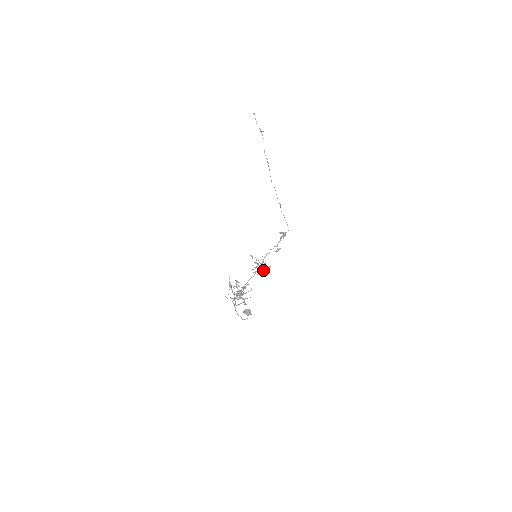
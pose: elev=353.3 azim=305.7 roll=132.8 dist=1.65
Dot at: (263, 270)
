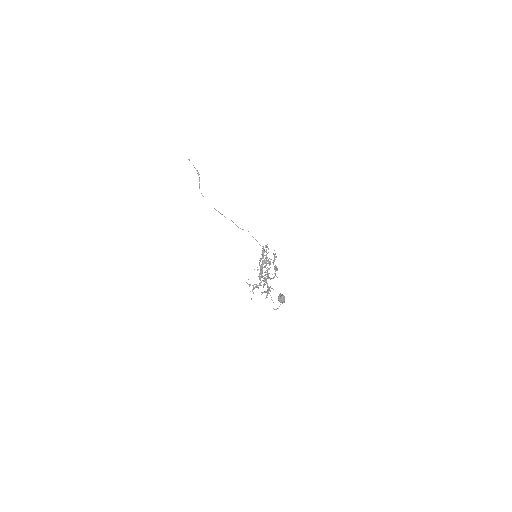
Dot at: (269, 269)
